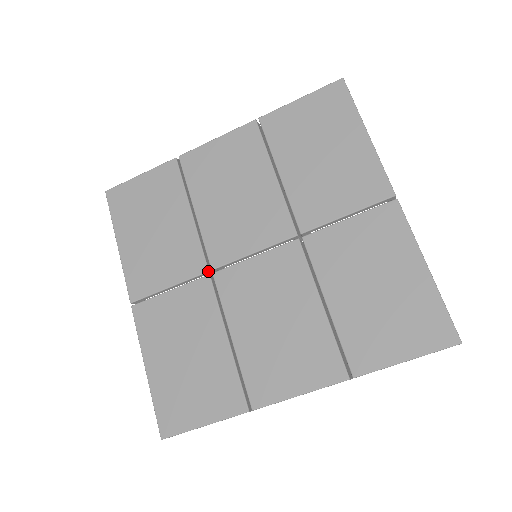
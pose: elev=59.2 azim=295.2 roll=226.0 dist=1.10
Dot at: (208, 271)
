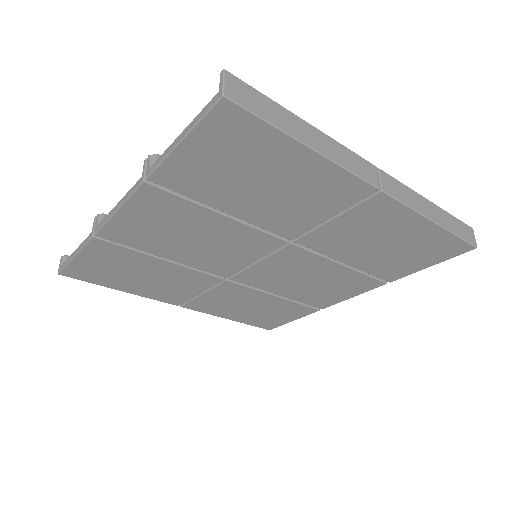
Dot at: (223, 279)
